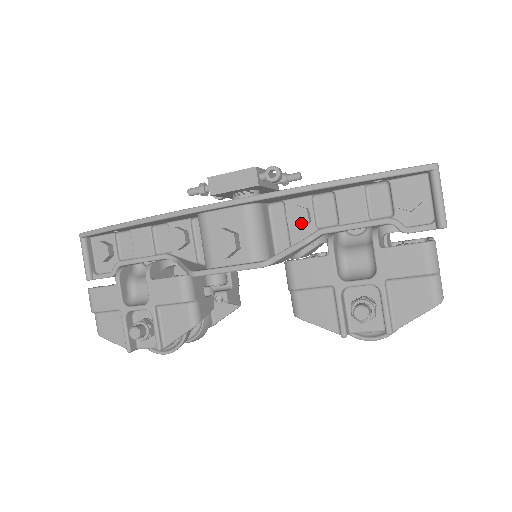
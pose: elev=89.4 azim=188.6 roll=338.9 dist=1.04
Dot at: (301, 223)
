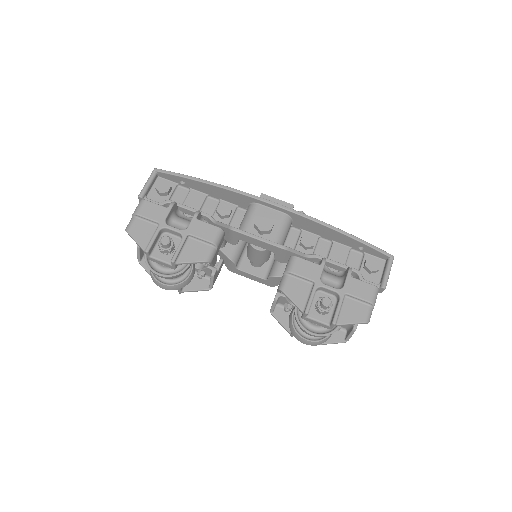
Dot at: (309, 244)
